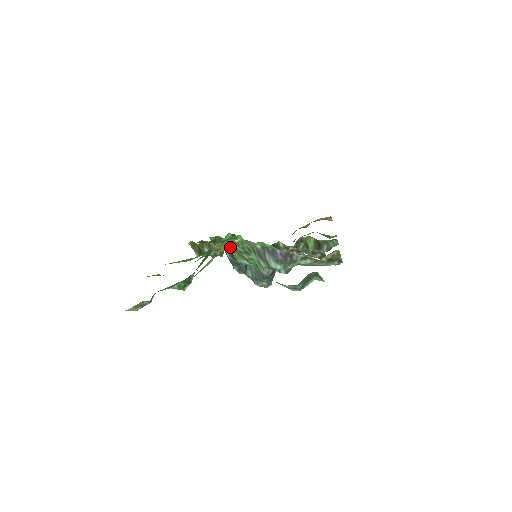
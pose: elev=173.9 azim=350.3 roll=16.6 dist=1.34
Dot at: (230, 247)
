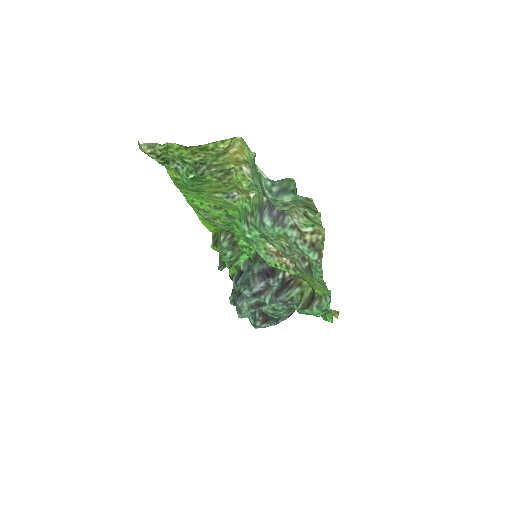
Dot at: (244, 184)
